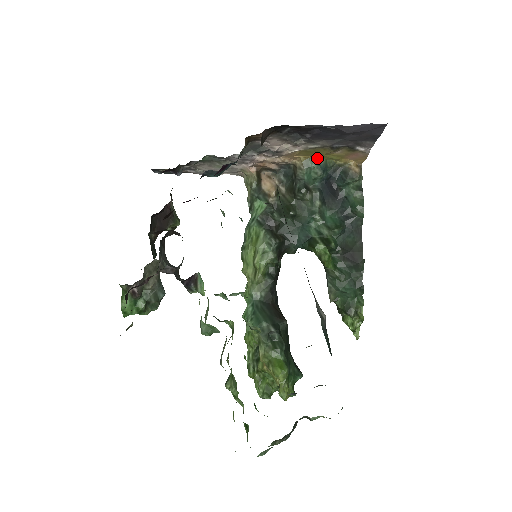
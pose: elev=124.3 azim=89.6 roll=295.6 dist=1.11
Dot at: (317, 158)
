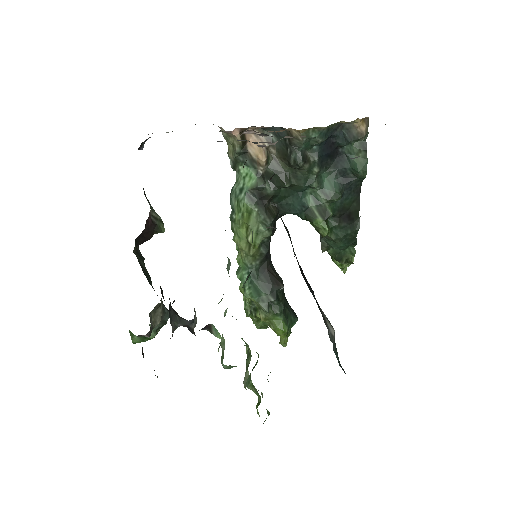
Dot at: (319, 127)
